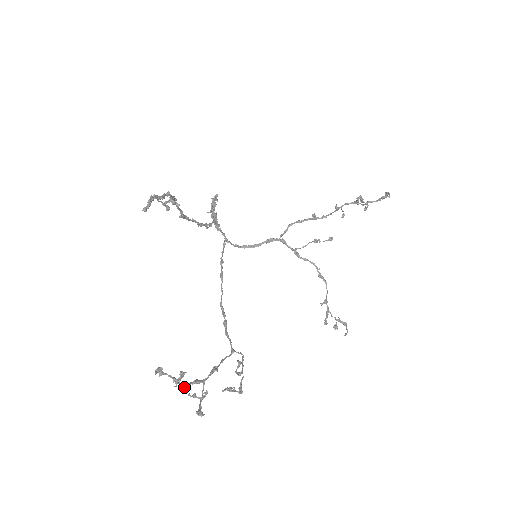
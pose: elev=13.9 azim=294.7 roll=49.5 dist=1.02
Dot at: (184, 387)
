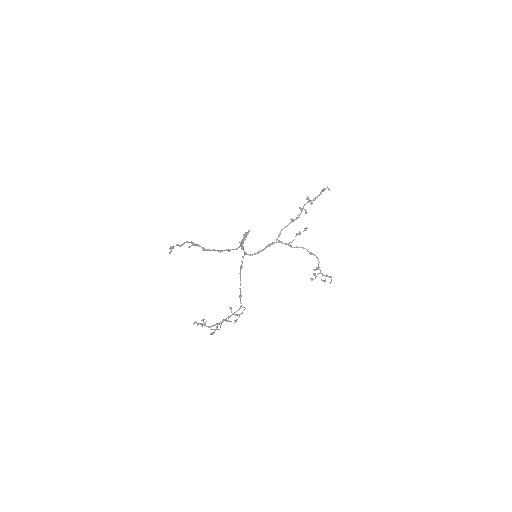
Dot at: occluded
